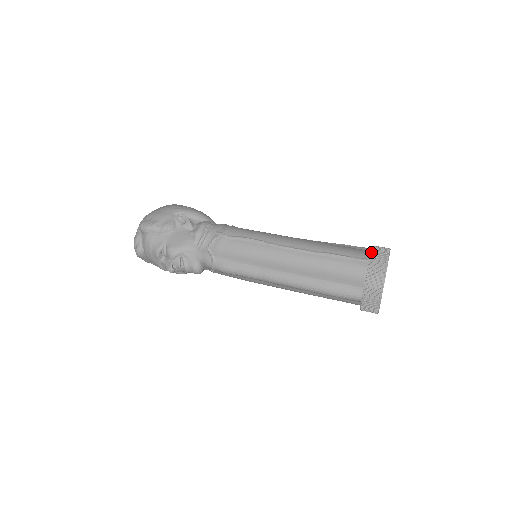
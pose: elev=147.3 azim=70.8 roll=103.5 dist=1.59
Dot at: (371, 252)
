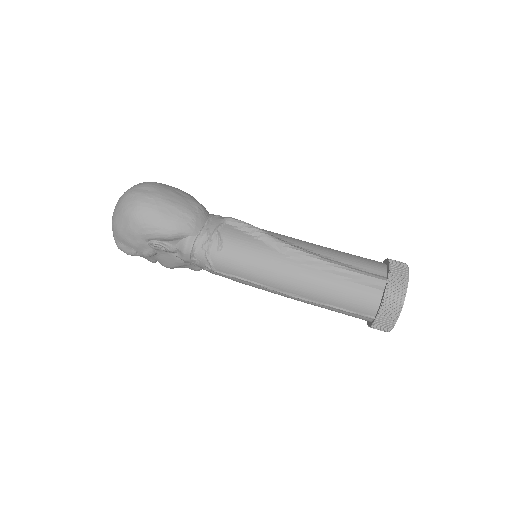
Dot at: (378, 316)
